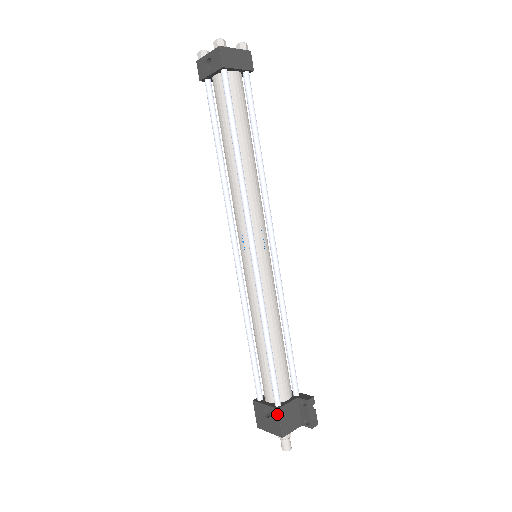
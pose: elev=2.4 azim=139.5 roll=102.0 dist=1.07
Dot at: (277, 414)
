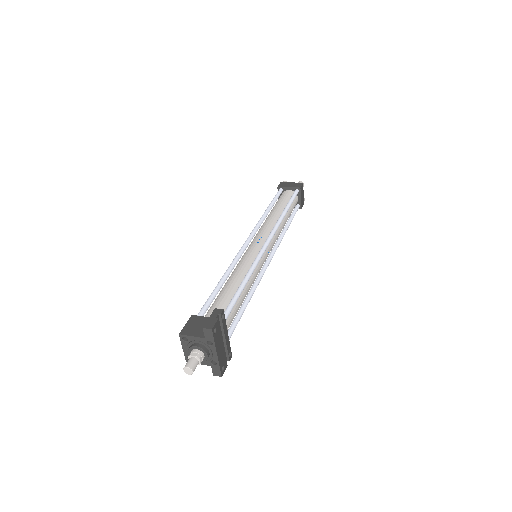
Dot at: (189, 320)
